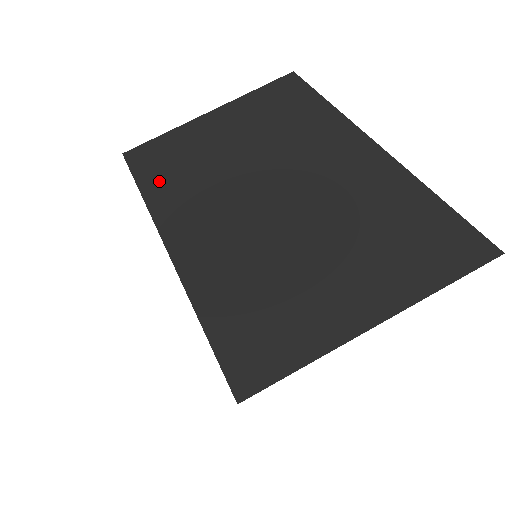
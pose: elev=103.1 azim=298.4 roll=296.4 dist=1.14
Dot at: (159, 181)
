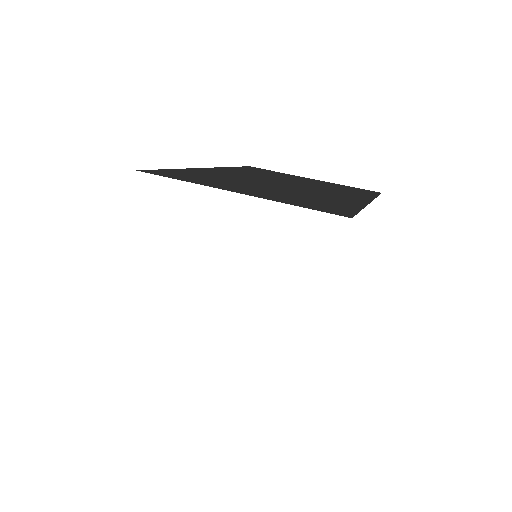
Dot at: (246, 169)
